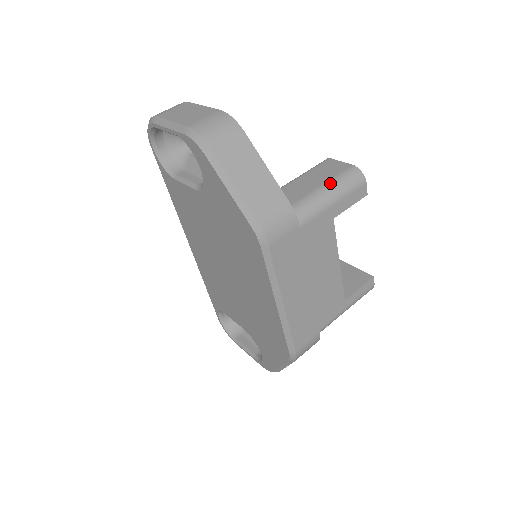
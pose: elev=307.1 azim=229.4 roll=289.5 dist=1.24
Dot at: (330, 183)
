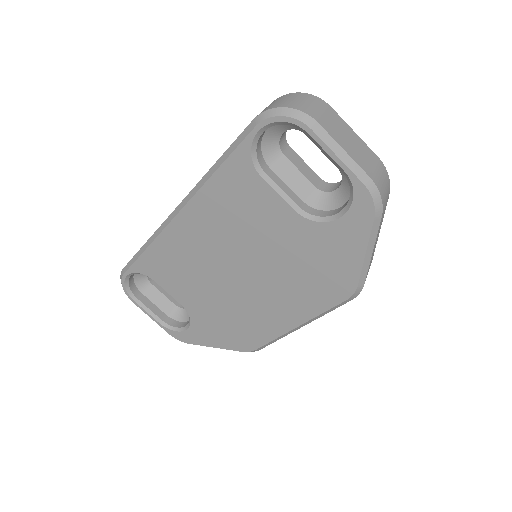
Dot at: occluded
